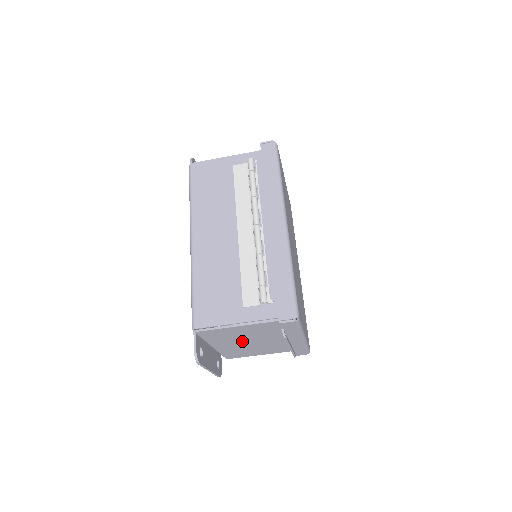
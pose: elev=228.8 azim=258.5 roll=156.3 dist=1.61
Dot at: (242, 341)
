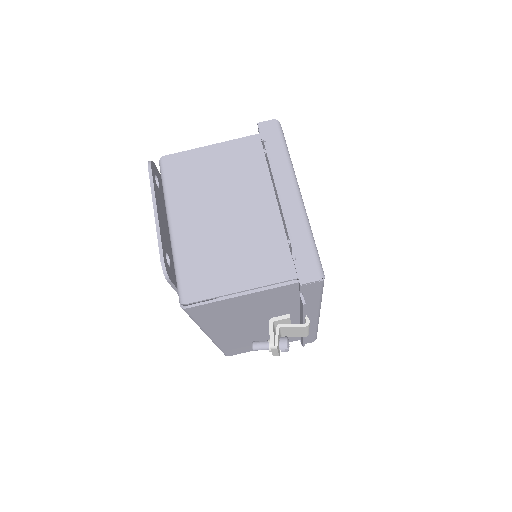
Dot at: (214, 206)
